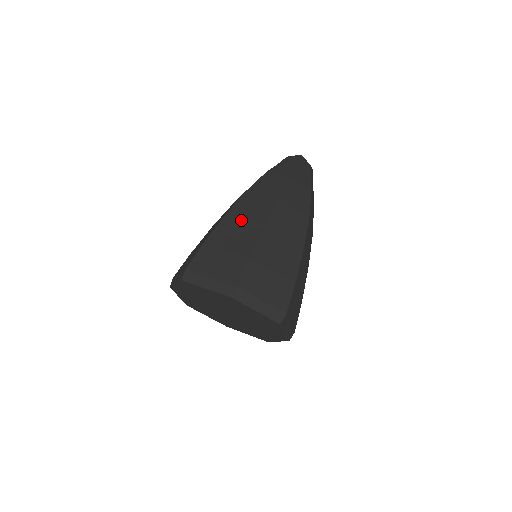
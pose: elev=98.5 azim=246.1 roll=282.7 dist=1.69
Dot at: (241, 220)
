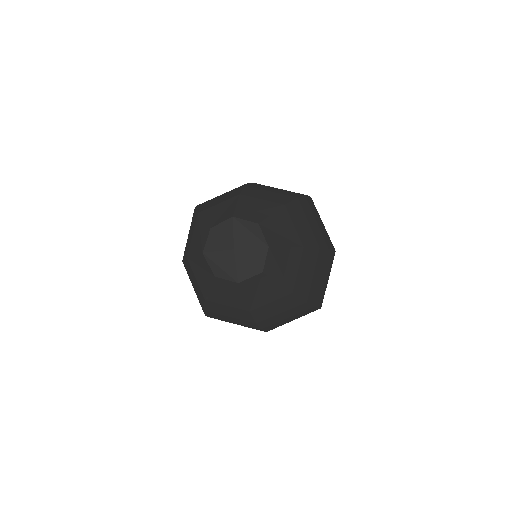
Dot at: occluded
